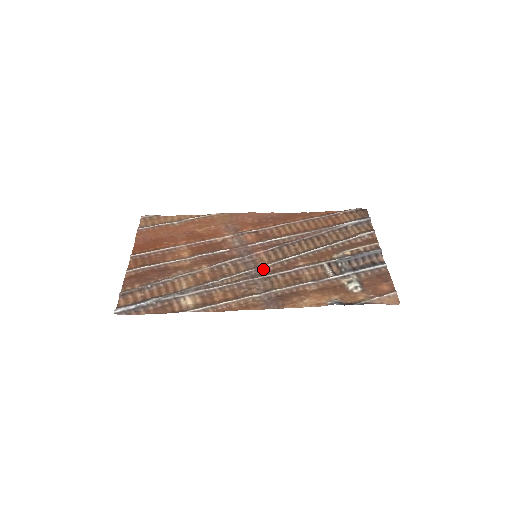
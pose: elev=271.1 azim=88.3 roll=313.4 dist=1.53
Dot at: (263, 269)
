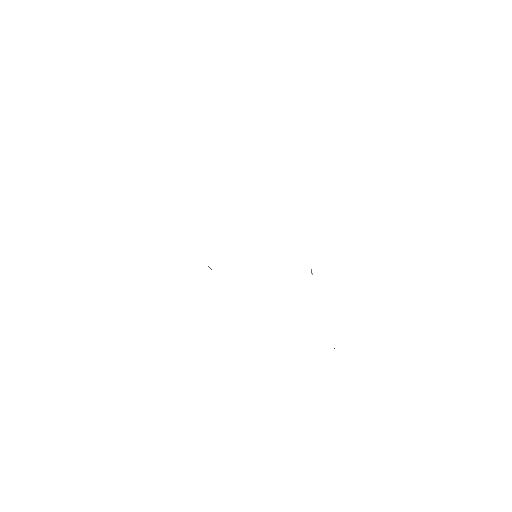
Dot at: occluded
